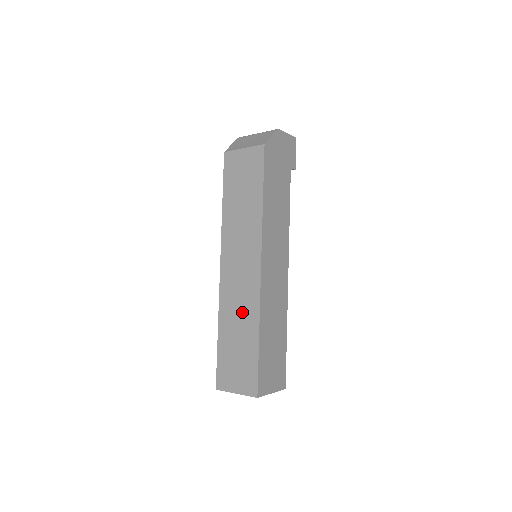
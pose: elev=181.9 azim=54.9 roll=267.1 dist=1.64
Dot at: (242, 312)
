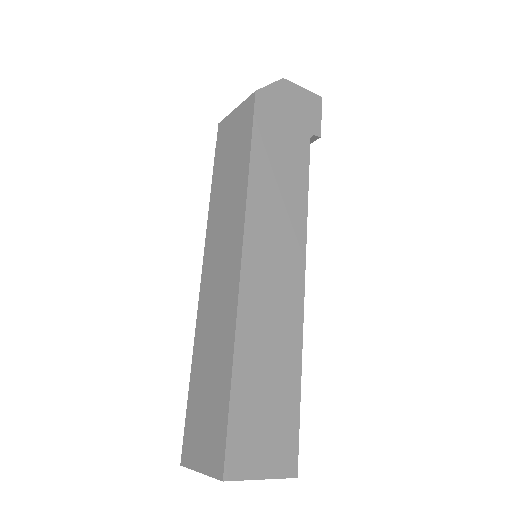
Dot at: (217, 333)
